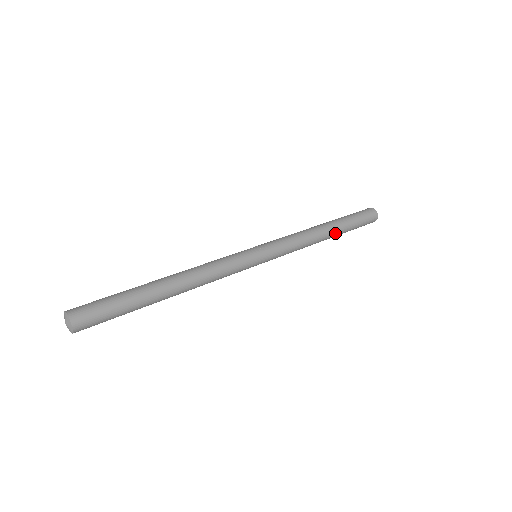
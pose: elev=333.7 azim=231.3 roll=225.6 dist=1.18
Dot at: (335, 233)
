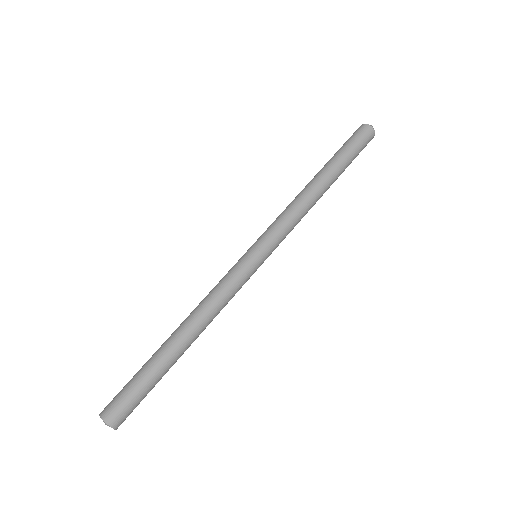
Dot at: occluded
